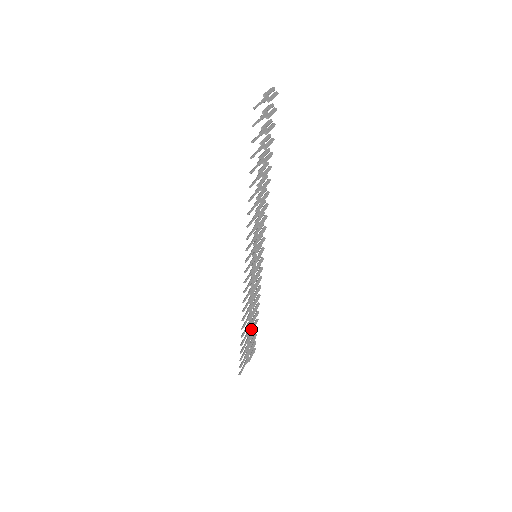
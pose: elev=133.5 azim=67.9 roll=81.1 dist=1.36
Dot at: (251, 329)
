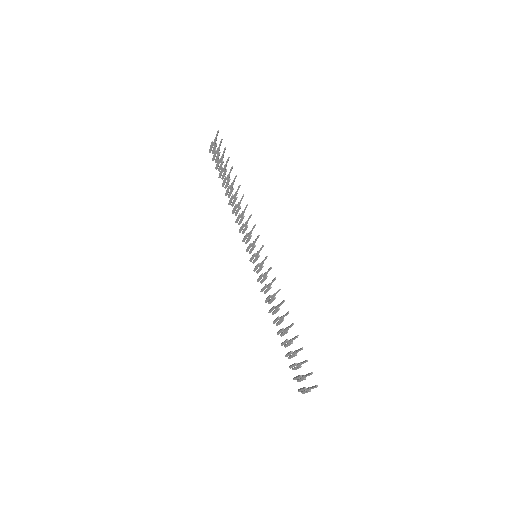
Dot at: (290, 342)
